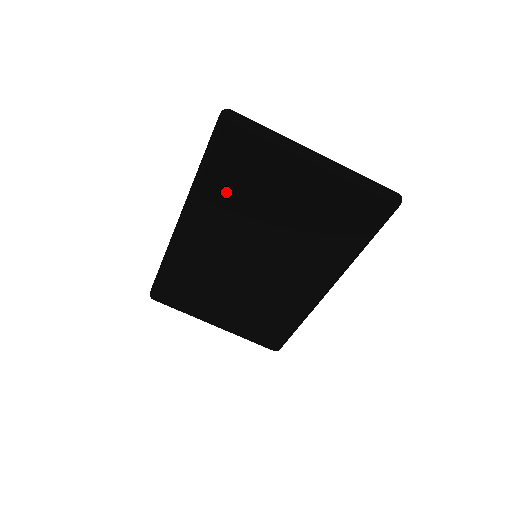
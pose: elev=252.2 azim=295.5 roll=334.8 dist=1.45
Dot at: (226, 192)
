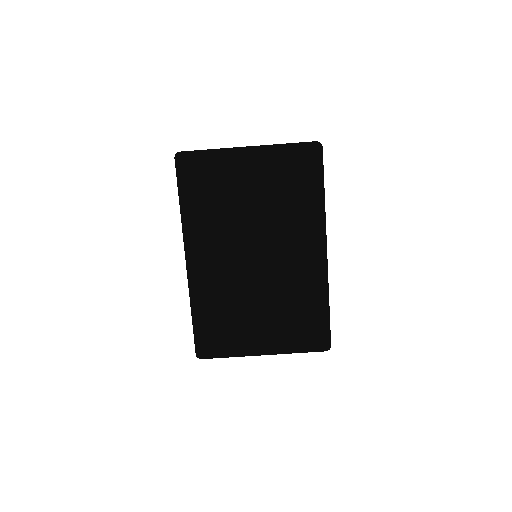
Dot at: (206, 211)
